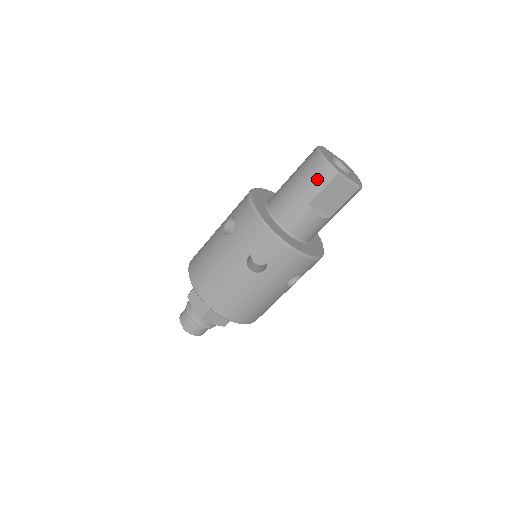
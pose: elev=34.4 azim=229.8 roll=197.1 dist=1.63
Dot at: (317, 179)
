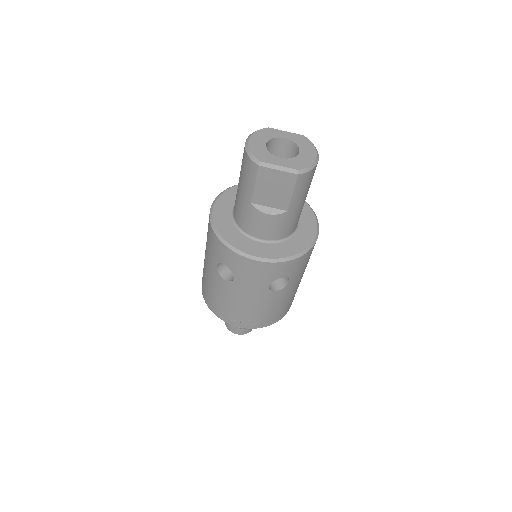
Dot at: (247, 174)
